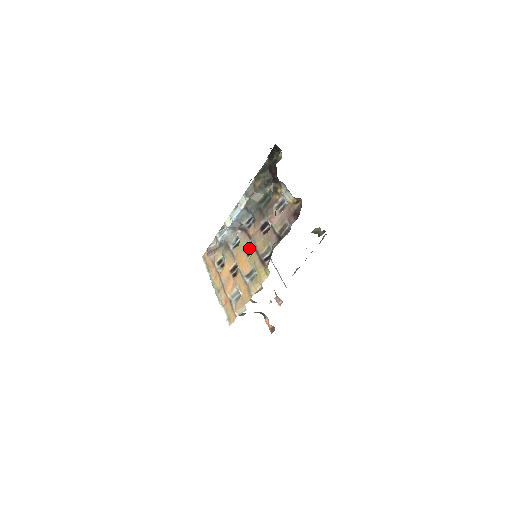
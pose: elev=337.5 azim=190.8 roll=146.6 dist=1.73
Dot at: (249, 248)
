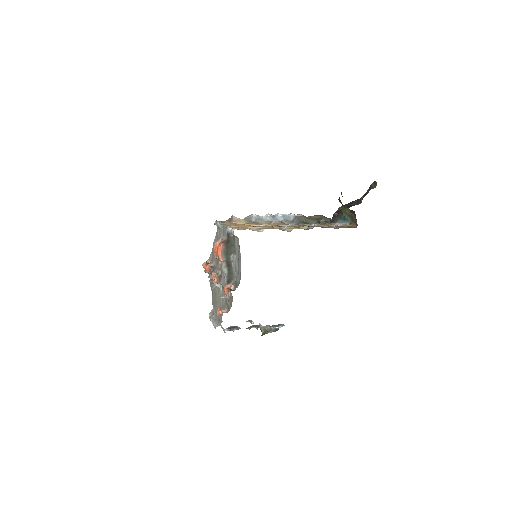
Dot at: occluded
